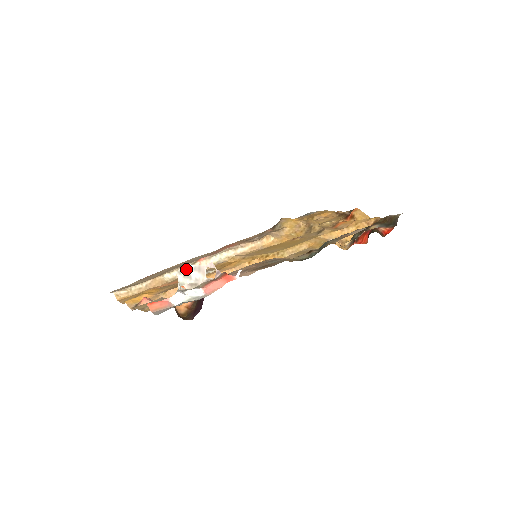
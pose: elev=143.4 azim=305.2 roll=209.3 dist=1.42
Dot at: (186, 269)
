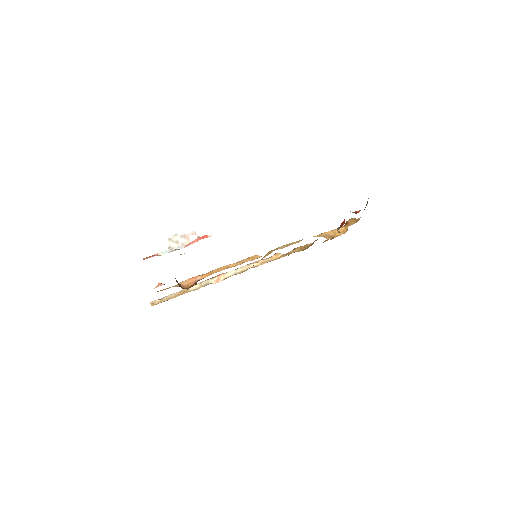
Dot at: (175, 237)
